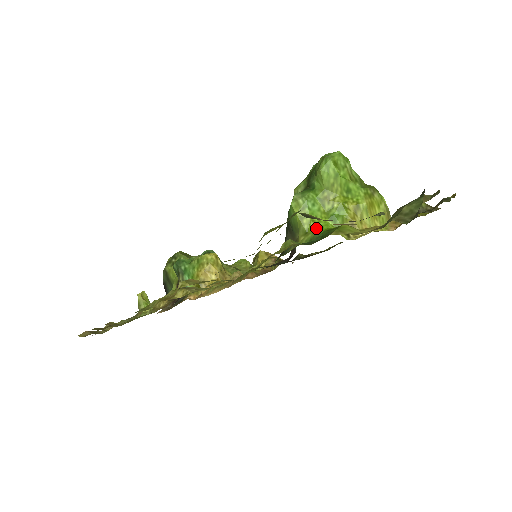
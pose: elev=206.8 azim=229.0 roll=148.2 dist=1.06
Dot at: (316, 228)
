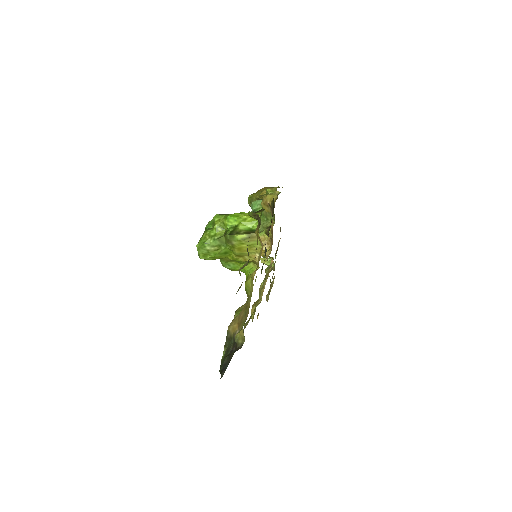
Dot at: occluded
